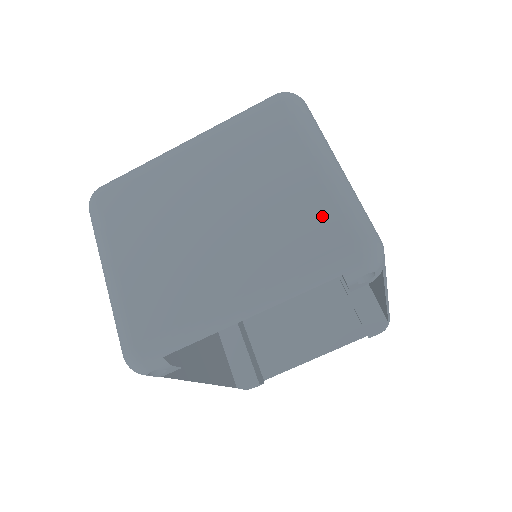
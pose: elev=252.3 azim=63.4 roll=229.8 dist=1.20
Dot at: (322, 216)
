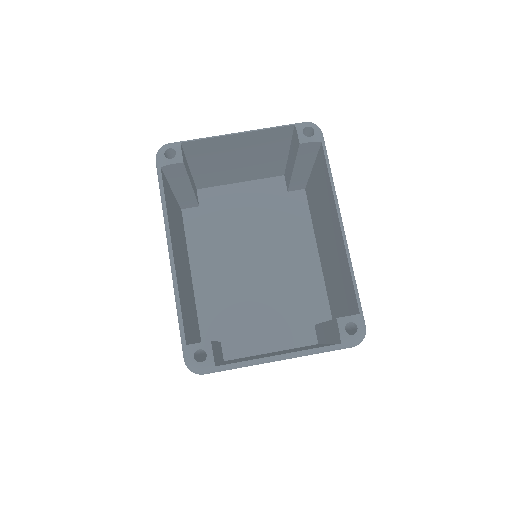
Dot at: occluded
